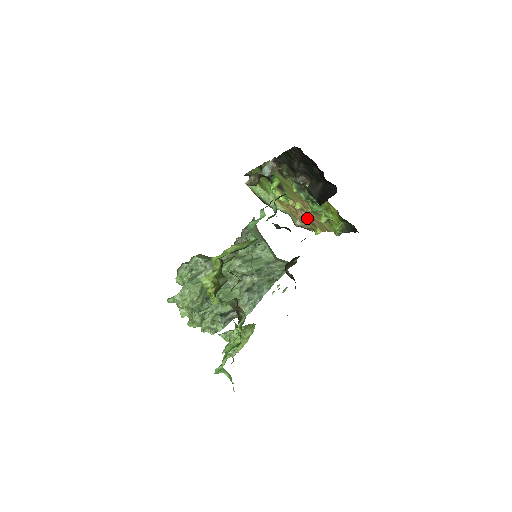
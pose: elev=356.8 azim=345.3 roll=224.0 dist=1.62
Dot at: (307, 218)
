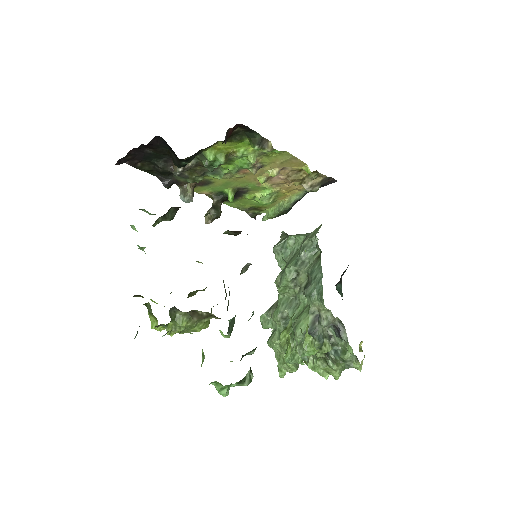
Dot at: (273, 176)
